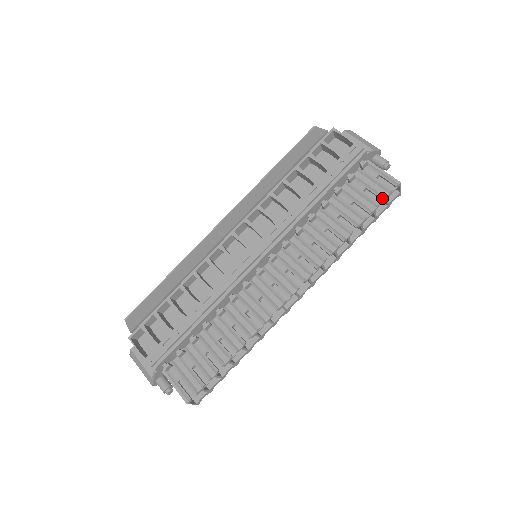
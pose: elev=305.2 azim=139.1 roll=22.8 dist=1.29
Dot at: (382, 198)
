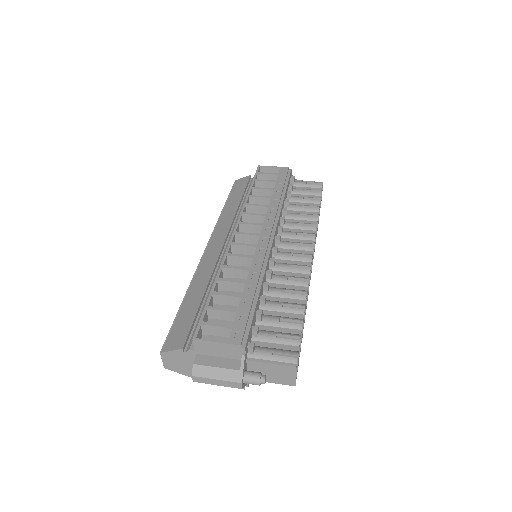
Dot at: (320, 190)
